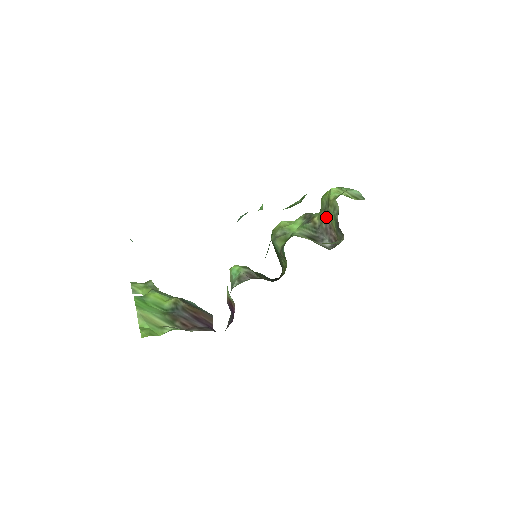
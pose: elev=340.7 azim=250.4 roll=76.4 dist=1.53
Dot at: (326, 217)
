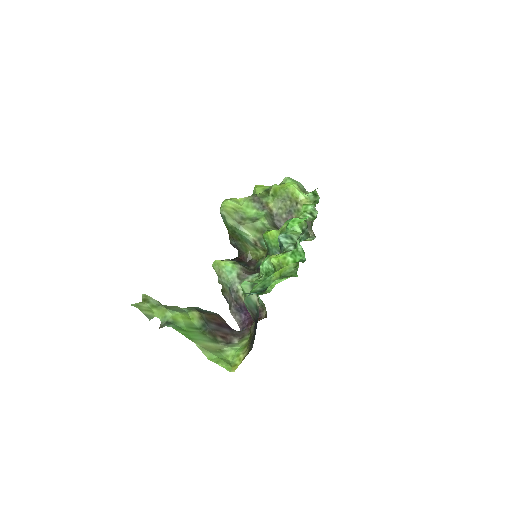
Dot at: (291, 211)
